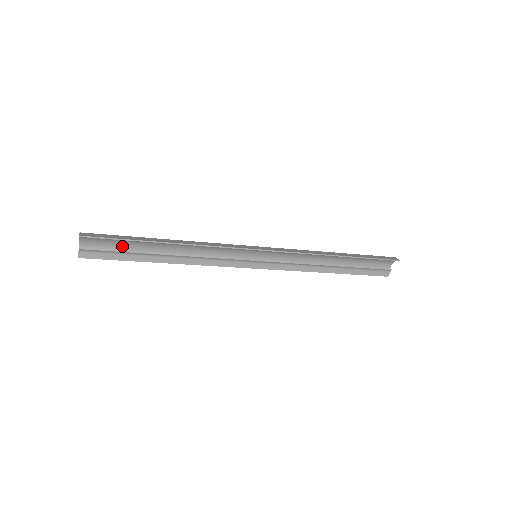
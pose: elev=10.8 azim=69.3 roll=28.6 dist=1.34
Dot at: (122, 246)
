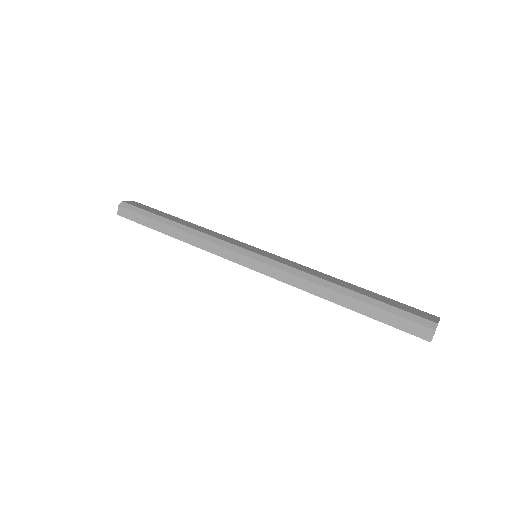
Dot at: occluded
